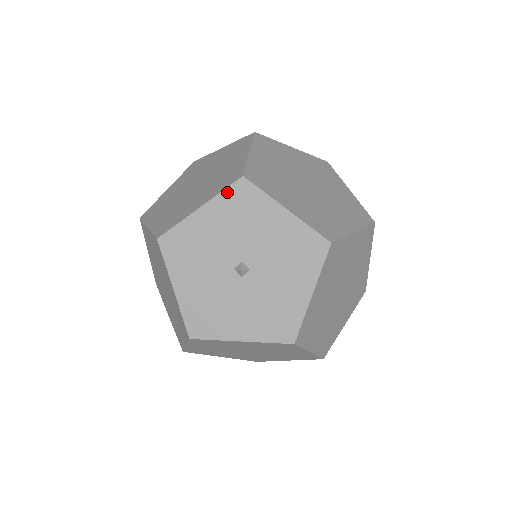
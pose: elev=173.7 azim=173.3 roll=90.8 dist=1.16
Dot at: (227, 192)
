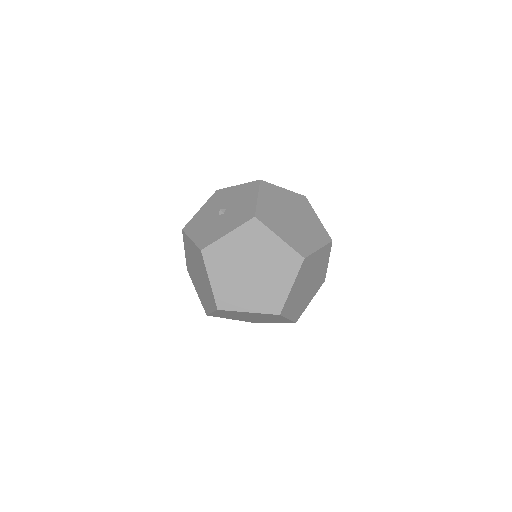
Dot at: (250, 183)
